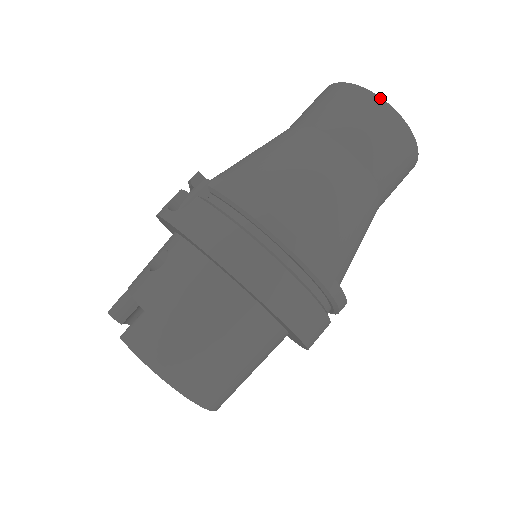
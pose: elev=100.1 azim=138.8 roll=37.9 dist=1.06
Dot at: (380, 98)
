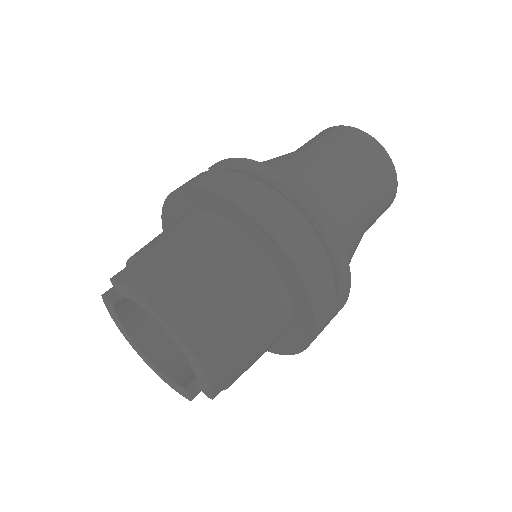
Dot at: (352, 127)
